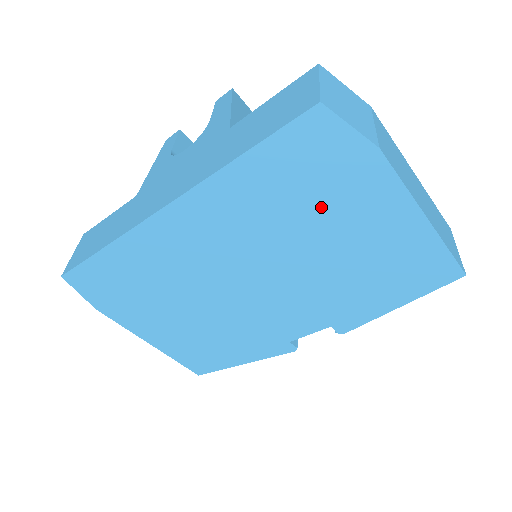
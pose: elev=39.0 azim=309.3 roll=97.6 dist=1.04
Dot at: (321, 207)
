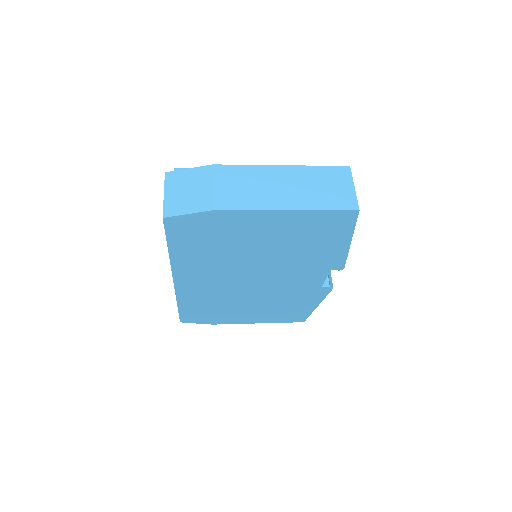
Dot at: (231, 241)
